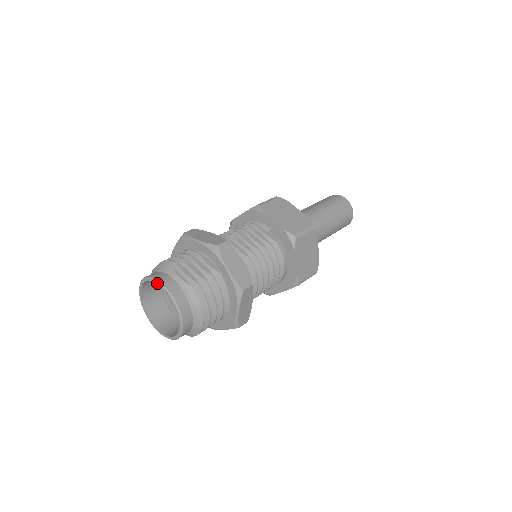
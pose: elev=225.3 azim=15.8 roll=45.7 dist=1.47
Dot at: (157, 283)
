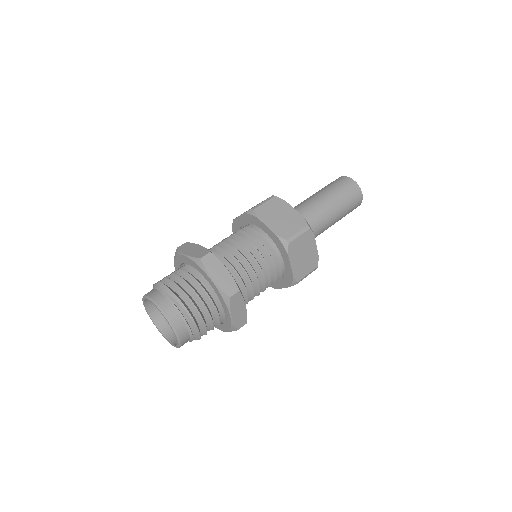
Dot at: (143, 300)
